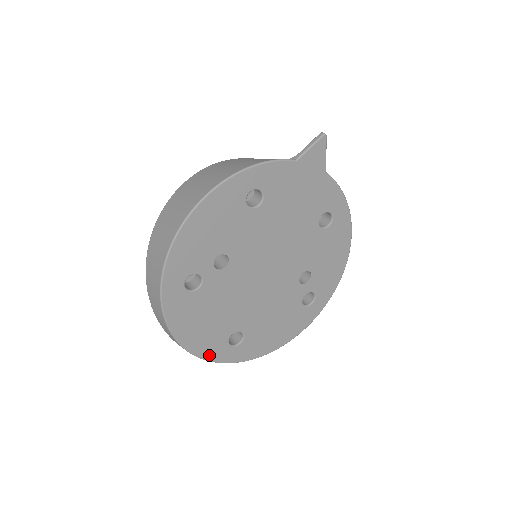
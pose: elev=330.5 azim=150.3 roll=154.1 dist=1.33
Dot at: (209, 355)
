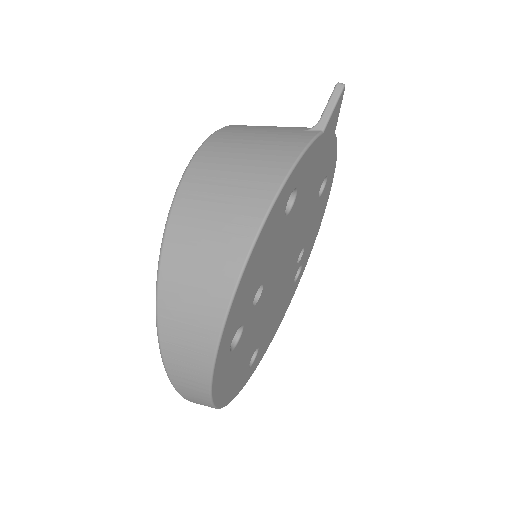
Dot at: (235, 393)
